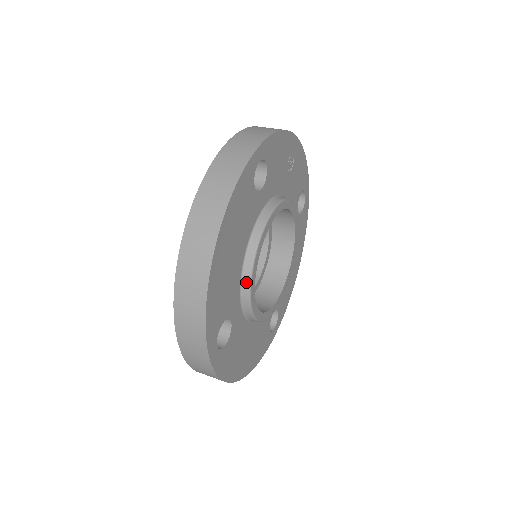
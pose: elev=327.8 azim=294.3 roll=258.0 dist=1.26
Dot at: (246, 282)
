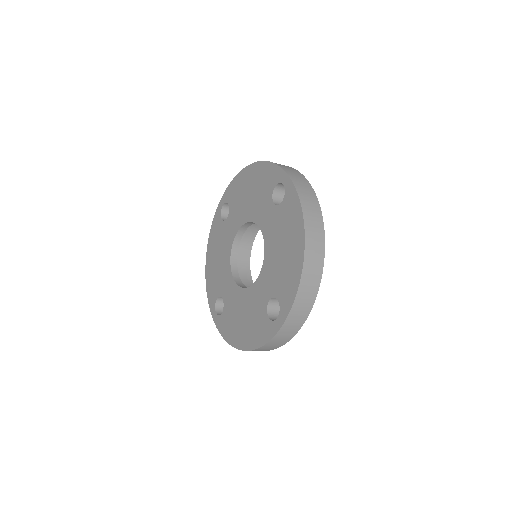
Dot at: occluded
